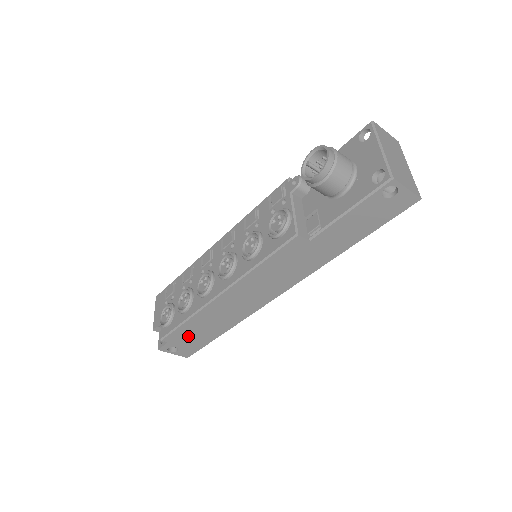
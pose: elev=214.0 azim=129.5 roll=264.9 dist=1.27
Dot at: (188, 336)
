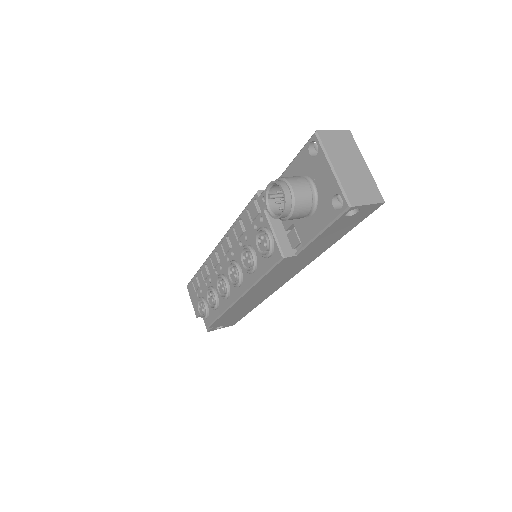
Dot at: (227, 319)
